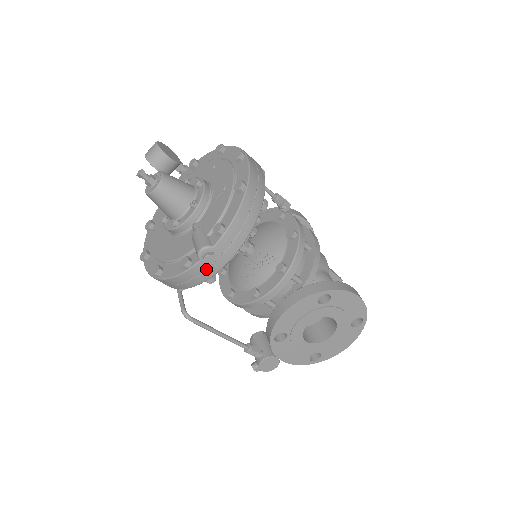
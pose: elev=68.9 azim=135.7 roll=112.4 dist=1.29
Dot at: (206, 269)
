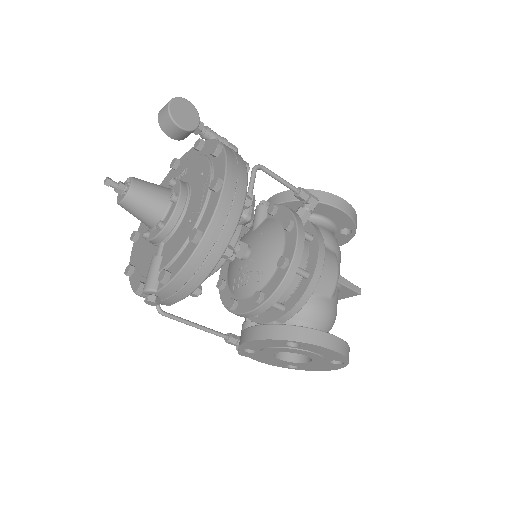
Dot at: occluded
